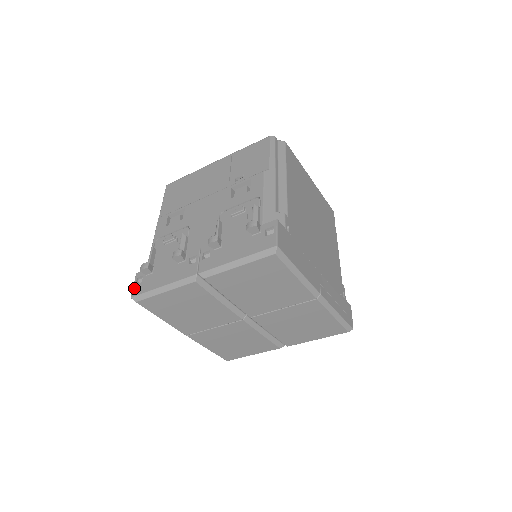
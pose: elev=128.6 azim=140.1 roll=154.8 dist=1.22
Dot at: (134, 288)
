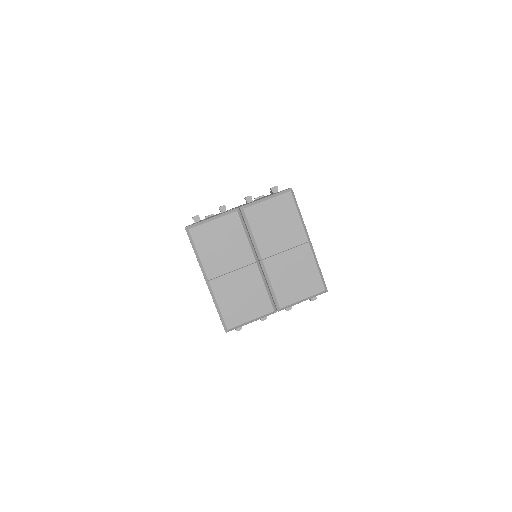
Dot at: (186, 226)
